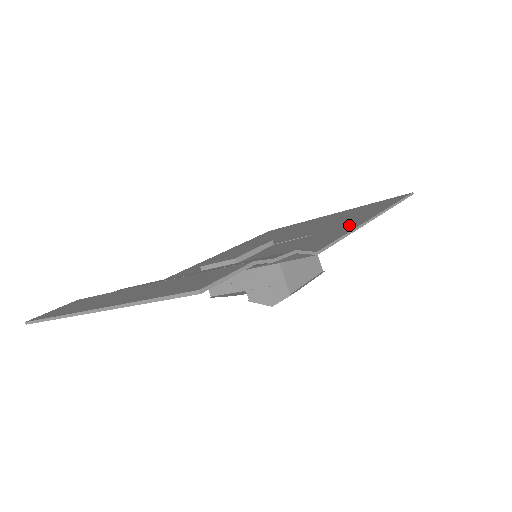
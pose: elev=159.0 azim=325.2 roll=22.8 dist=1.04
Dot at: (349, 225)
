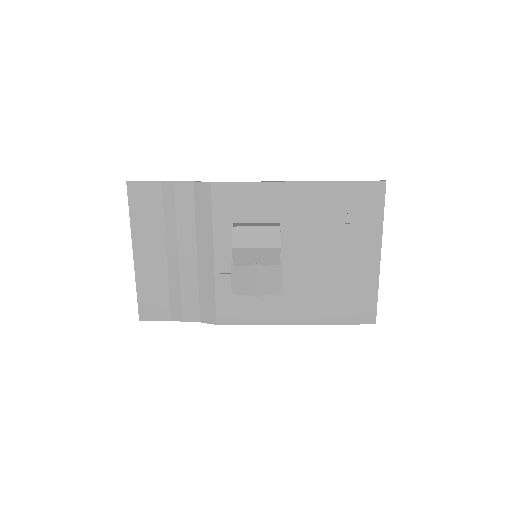
Dot at: (281, 194)
